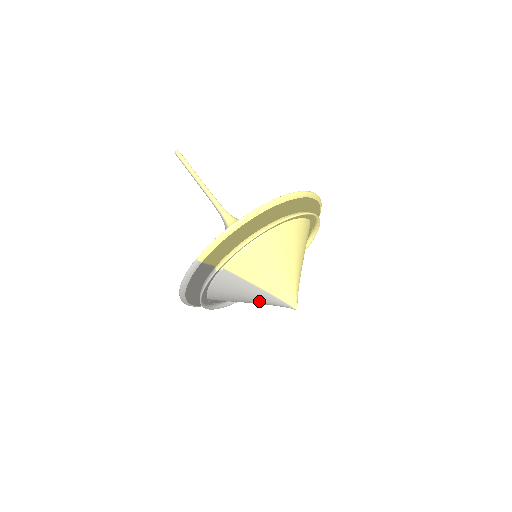
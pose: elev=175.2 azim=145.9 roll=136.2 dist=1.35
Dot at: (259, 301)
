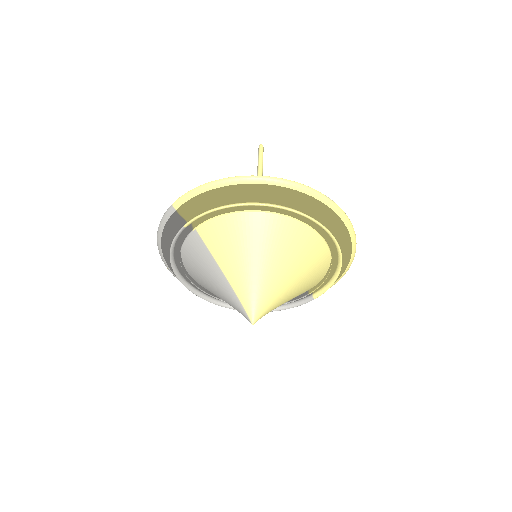
Dot at: (223, 295)
